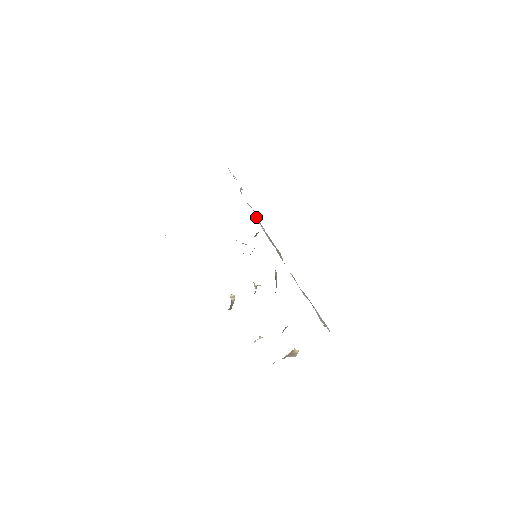
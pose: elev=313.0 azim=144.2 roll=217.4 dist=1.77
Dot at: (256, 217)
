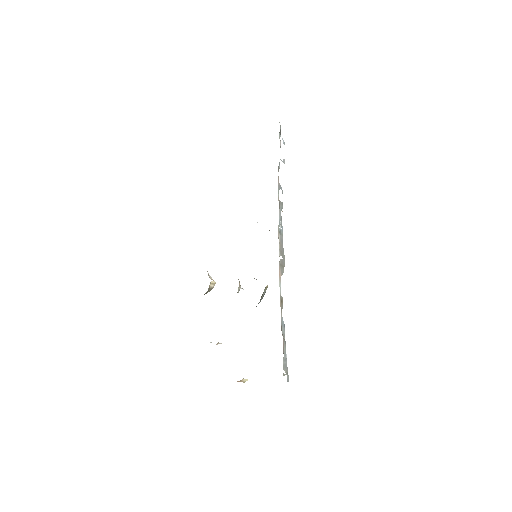
Dot at: (280, 207)
